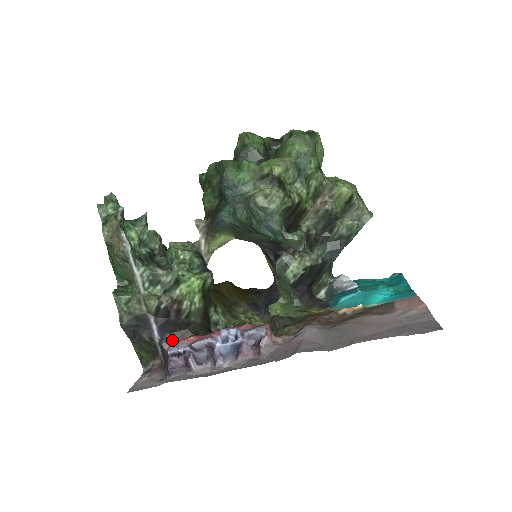
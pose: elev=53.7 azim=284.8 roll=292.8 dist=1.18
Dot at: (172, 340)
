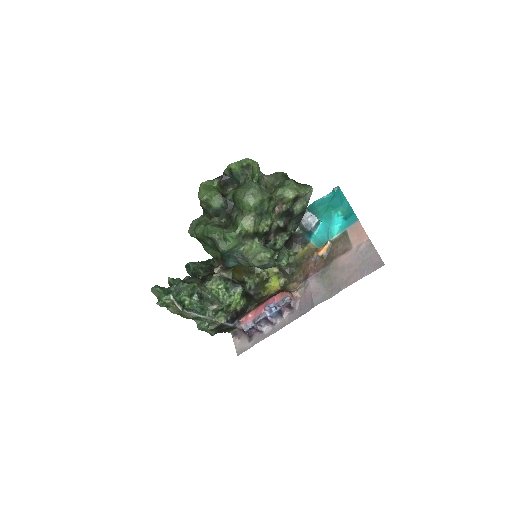
Dot at: (240, 322)
